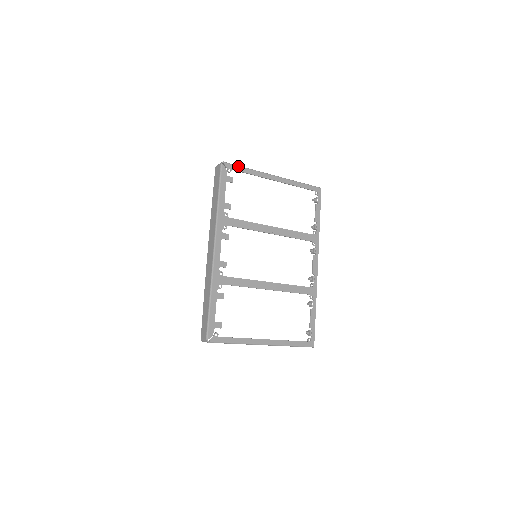
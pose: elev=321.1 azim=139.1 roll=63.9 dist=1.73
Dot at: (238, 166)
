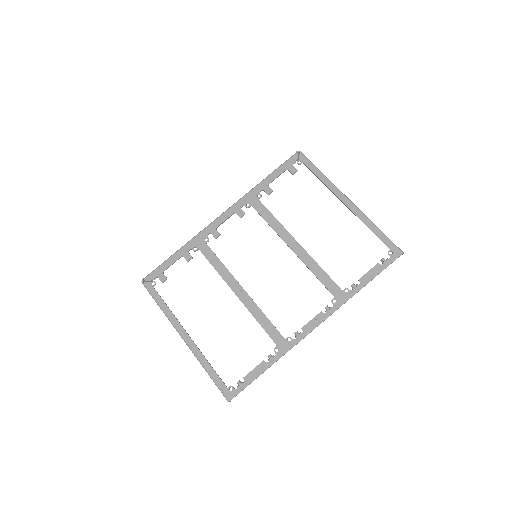
Dot at: (313, 164)
